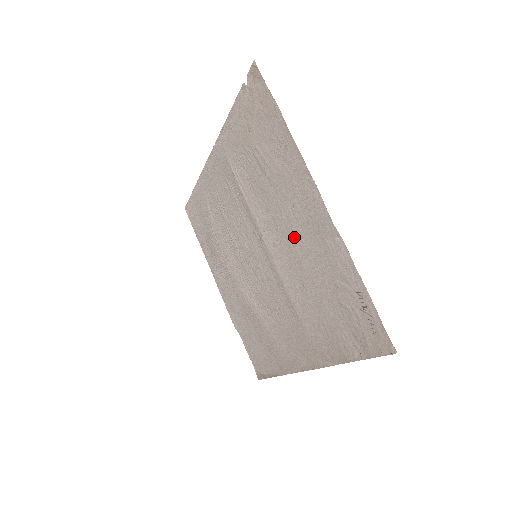
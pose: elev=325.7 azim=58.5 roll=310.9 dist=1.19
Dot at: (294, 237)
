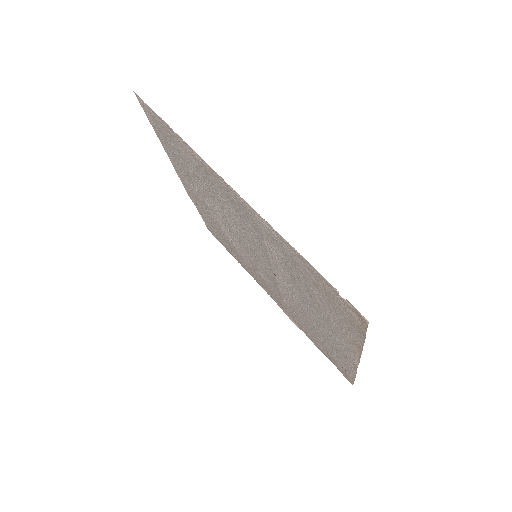
Dot at: (313, 318)
